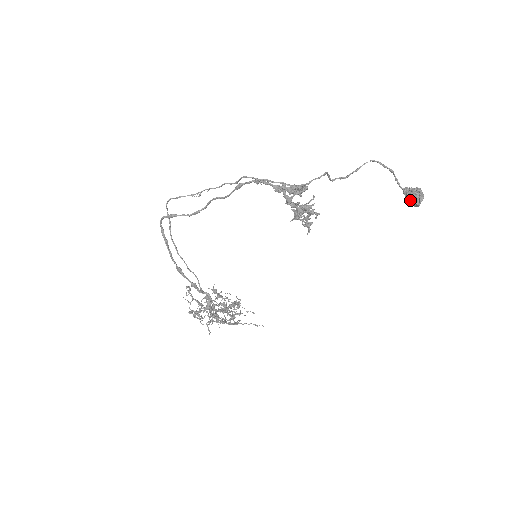
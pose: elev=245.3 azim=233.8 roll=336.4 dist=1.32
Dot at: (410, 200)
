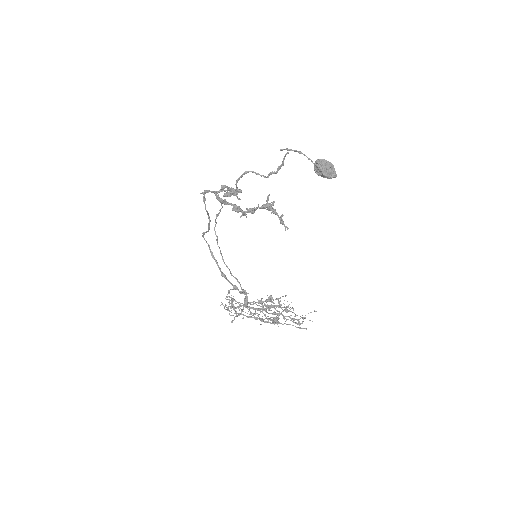
Dot at: (319, 173)
